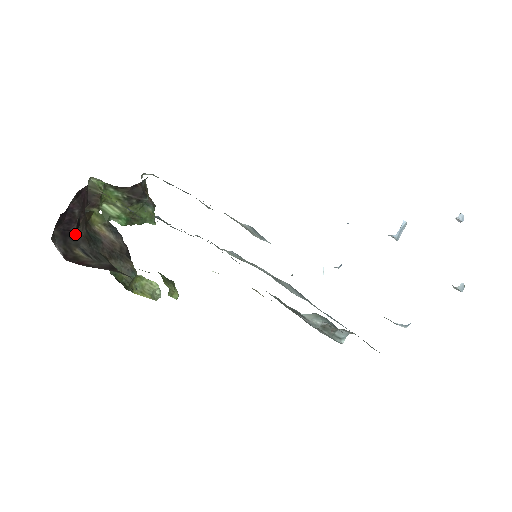
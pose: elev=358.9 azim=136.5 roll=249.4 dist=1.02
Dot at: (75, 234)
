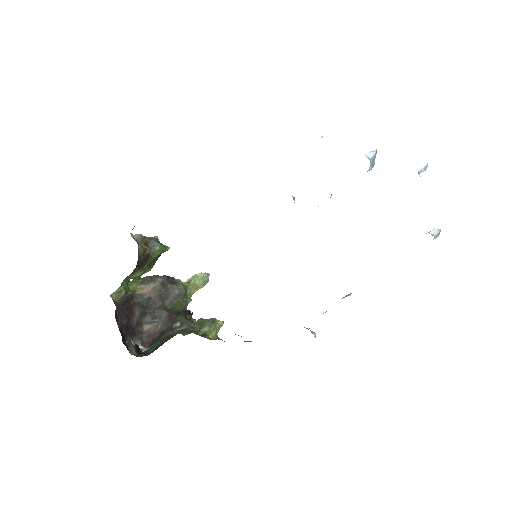
Dot at: (135, 322)
